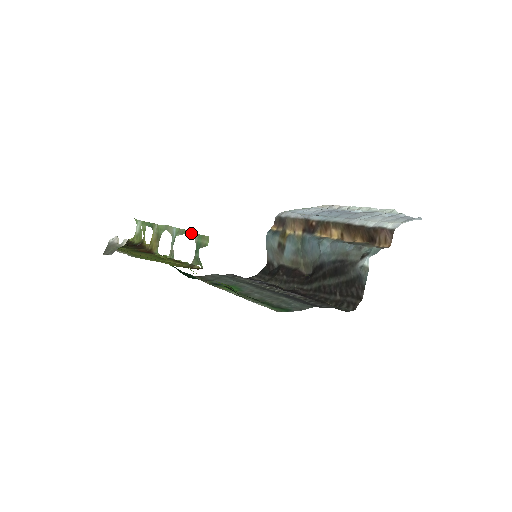
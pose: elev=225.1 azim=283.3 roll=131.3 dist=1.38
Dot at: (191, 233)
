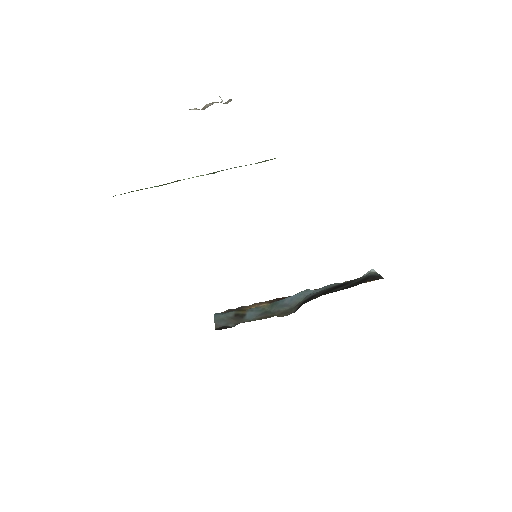
Dot at: occluded
